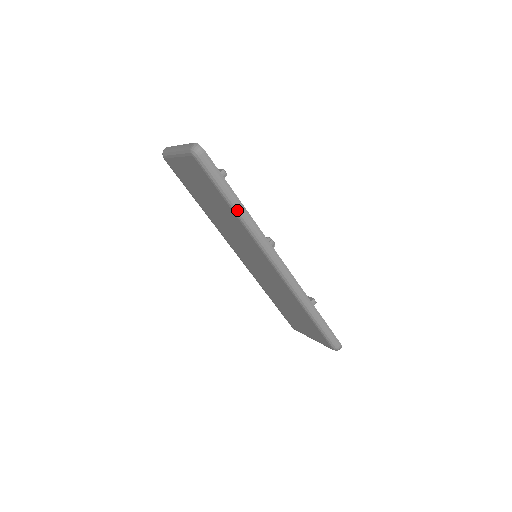
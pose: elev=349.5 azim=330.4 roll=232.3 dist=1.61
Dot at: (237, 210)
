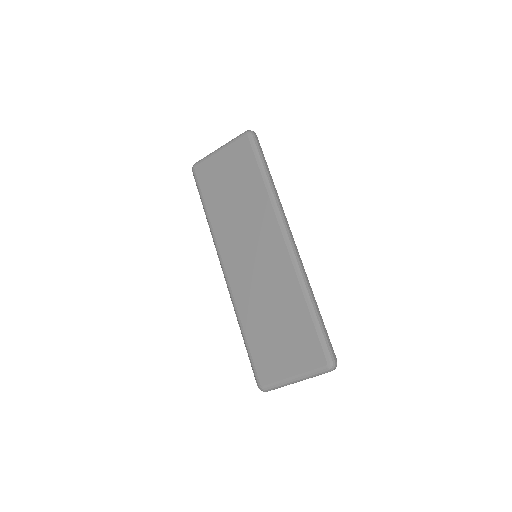
Dot at: (269, 180)
